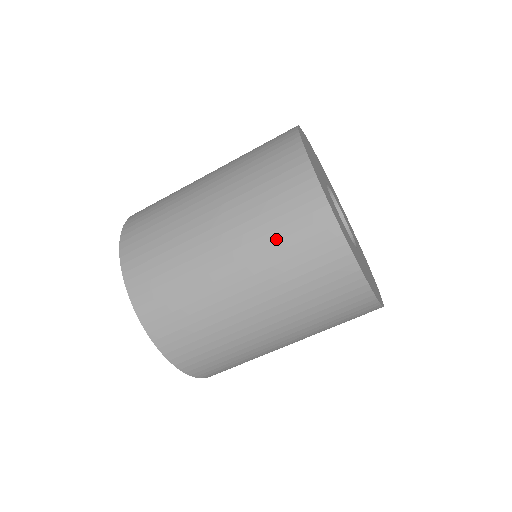
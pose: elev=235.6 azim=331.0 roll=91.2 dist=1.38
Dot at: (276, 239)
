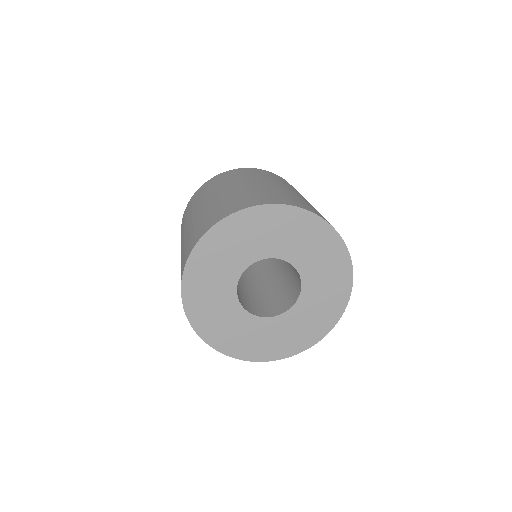
Dot at: occluded
